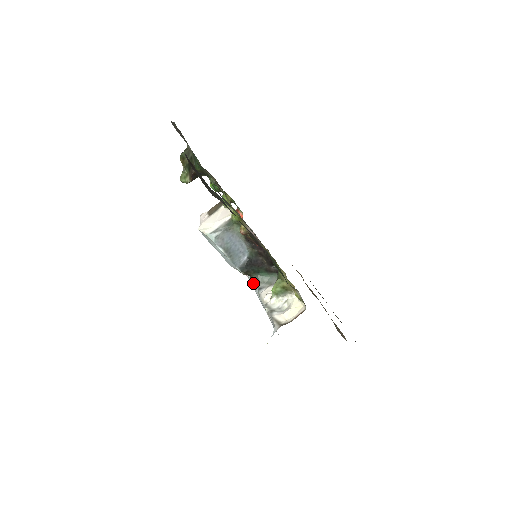
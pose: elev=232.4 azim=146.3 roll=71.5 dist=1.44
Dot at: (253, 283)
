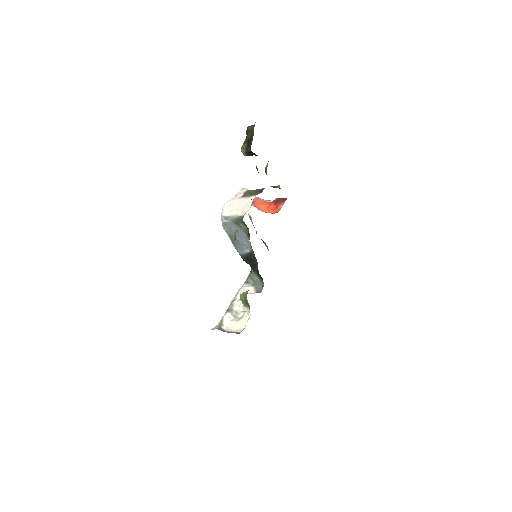
Dot at: occluded
